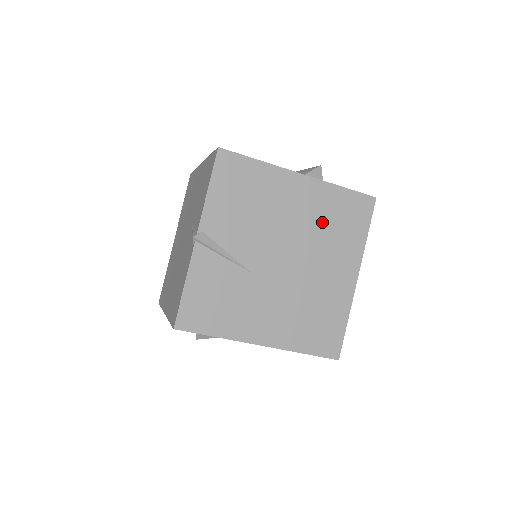
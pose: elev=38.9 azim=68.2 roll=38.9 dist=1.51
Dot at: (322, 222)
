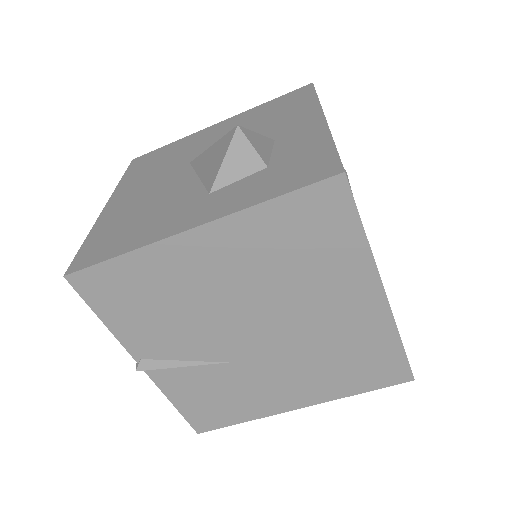
Dot at: (275, 264)
